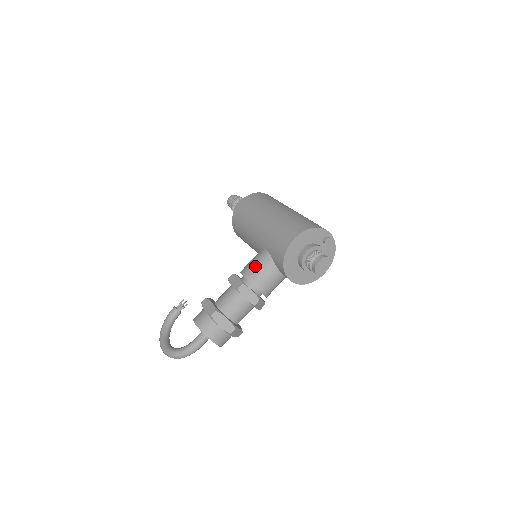
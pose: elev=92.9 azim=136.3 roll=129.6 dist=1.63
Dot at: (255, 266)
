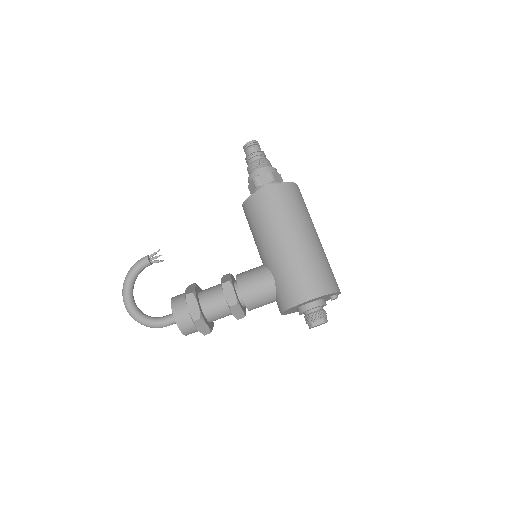
Dot at: (256, 289)
